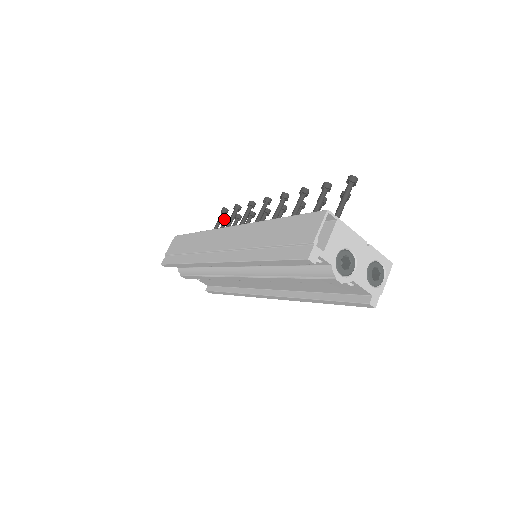
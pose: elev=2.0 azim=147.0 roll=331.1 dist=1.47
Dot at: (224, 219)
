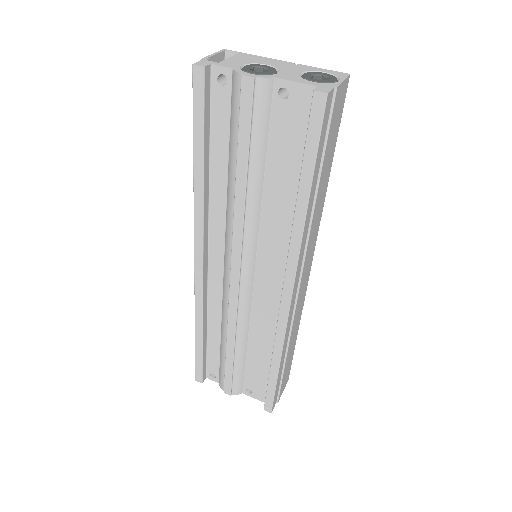
Dot at: occluded
